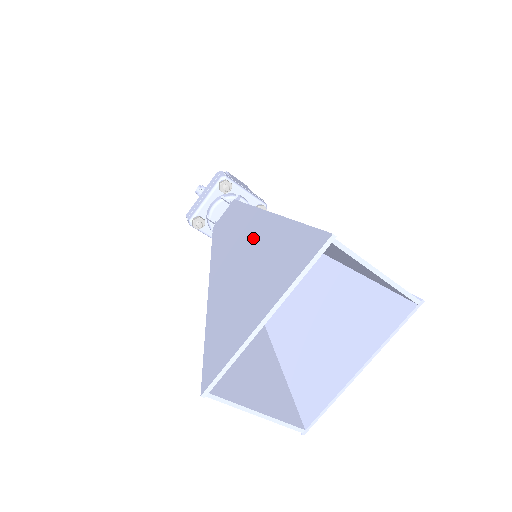
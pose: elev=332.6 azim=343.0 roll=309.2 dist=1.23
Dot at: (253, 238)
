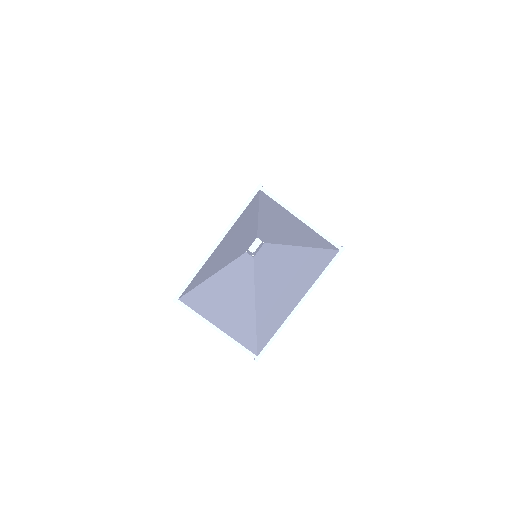
Dot at: occluded
